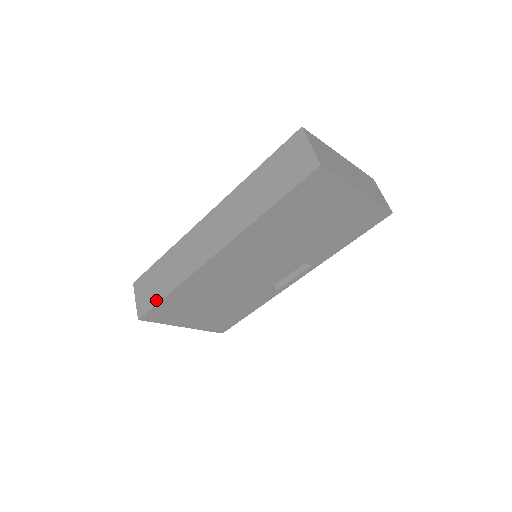
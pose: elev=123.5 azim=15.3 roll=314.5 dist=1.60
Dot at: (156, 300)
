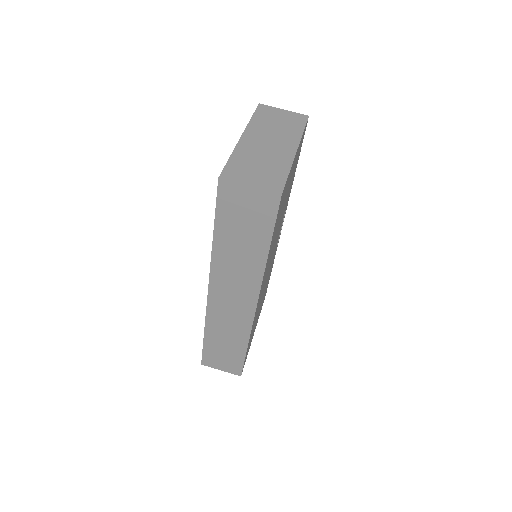
Dot at: (240, 359)
